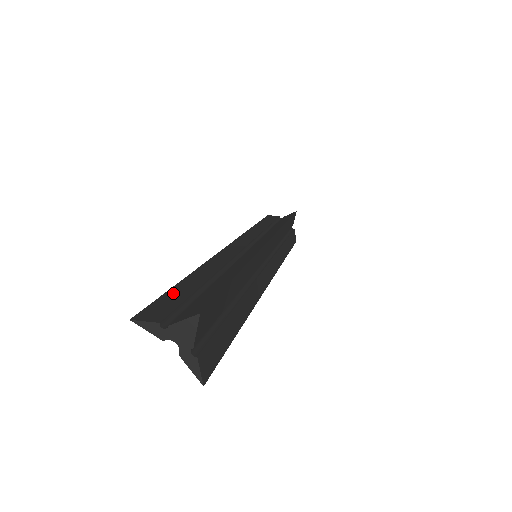
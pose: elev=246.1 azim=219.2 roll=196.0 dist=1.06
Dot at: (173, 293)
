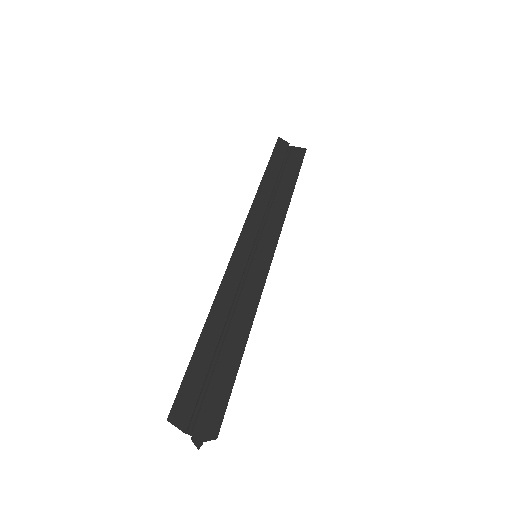
Dot at: (194, 368)
